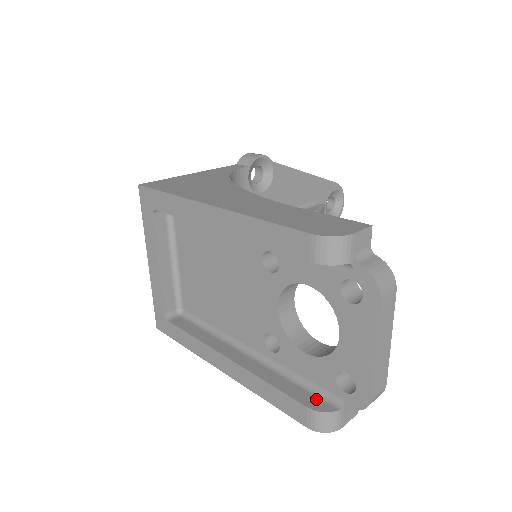
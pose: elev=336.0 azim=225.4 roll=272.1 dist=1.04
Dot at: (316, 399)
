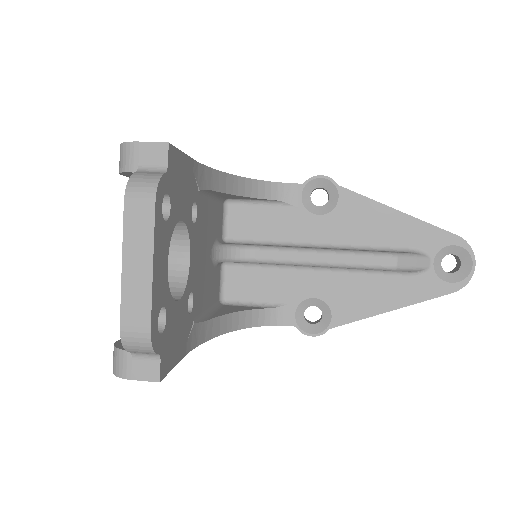
Dot at: occluded
